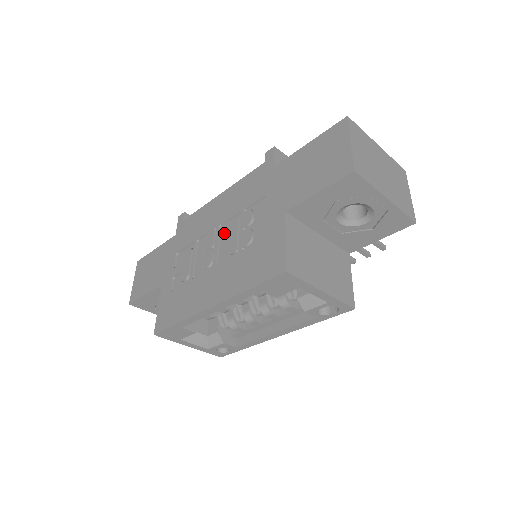
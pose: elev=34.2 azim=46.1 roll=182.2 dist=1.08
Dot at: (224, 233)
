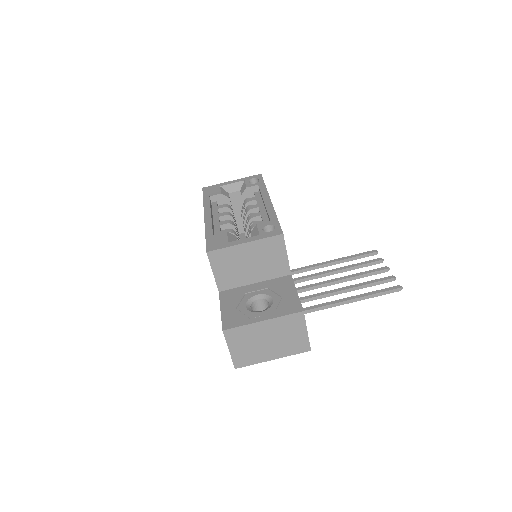
Dot at: occluded
